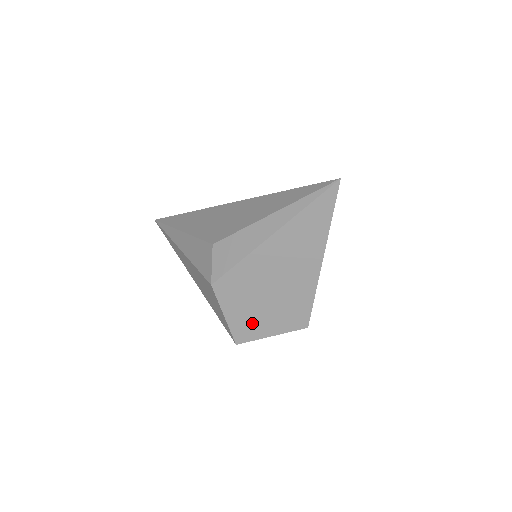
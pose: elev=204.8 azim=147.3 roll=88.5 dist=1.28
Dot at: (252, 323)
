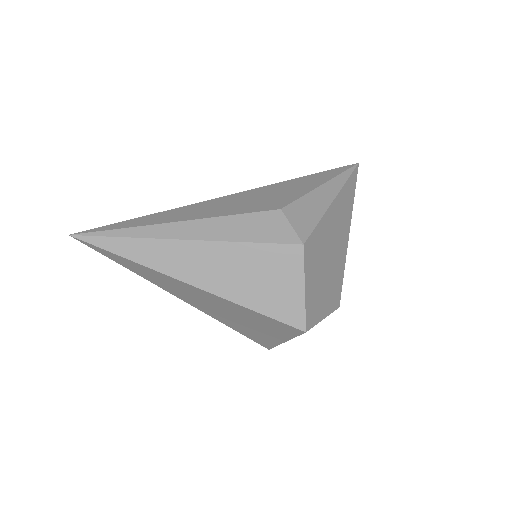
Dot at: (317, 300)
